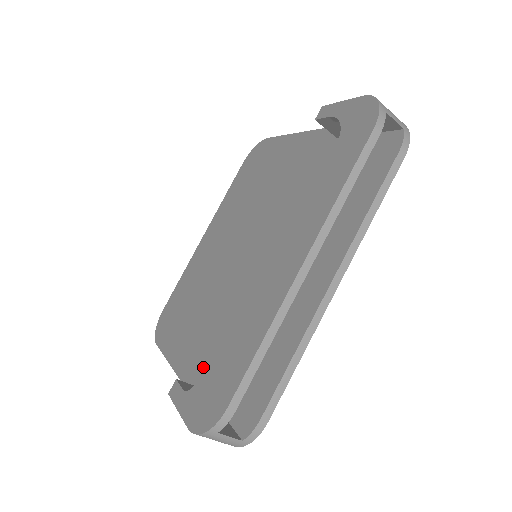
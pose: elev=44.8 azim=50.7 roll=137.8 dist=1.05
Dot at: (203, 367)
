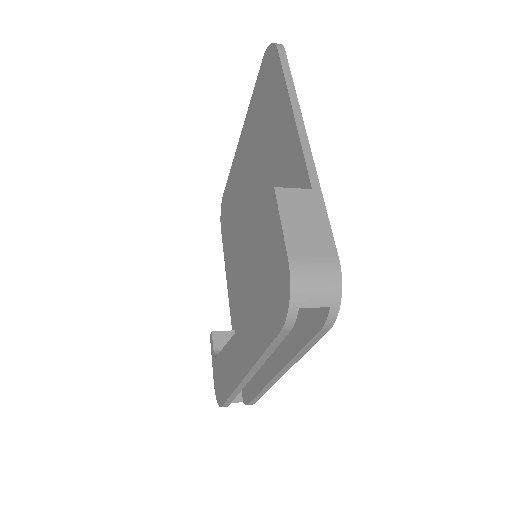
Dot at: (235, 311)
